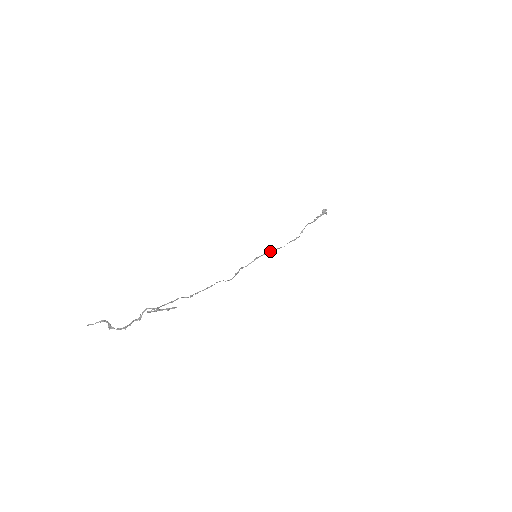
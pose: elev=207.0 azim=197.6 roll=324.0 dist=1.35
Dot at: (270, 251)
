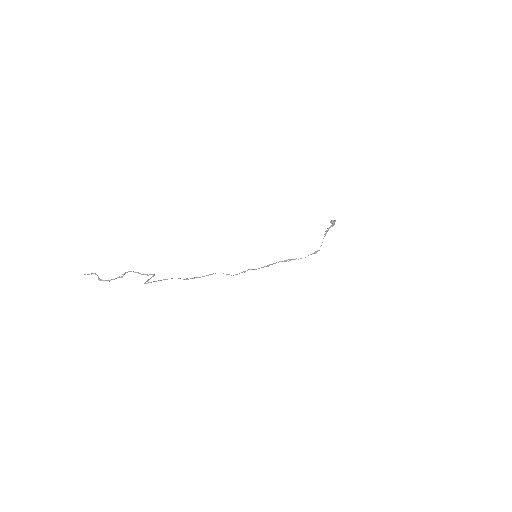
Dot at: (286, 260)
